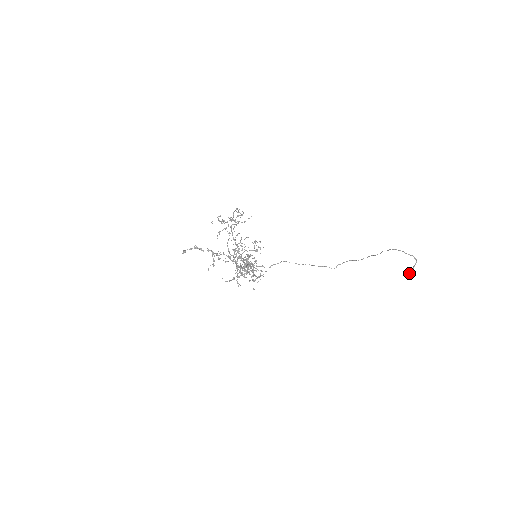
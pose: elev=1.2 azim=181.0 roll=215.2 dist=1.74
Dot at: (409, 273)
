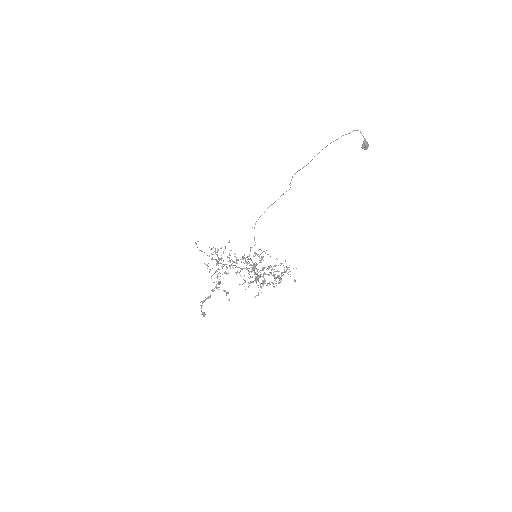
Dot at: (367, 146)
